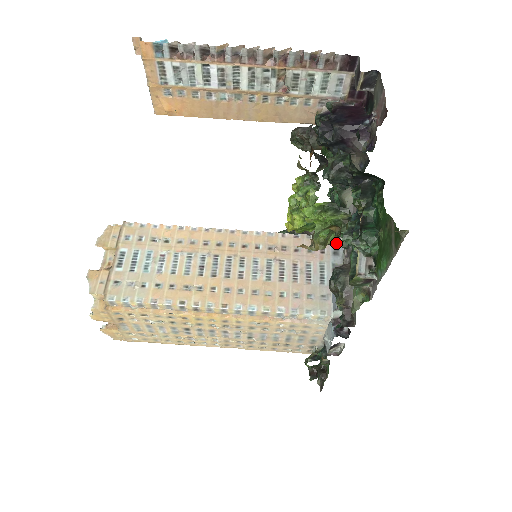
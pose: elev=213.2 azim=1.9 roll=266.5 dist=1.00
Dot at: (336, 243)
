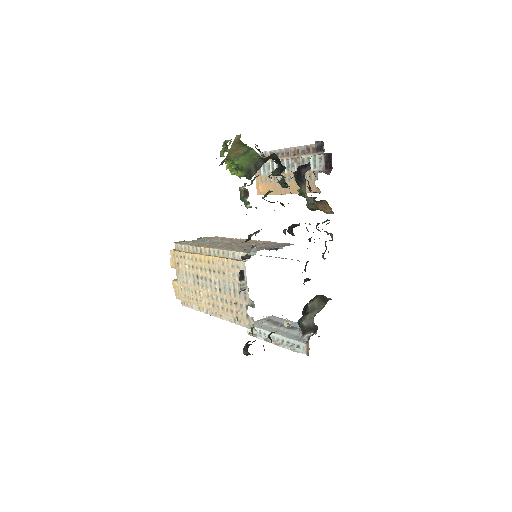
Dot at: (292, 244)
